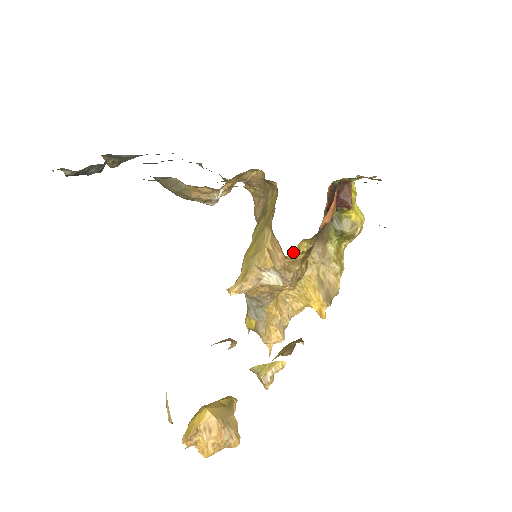
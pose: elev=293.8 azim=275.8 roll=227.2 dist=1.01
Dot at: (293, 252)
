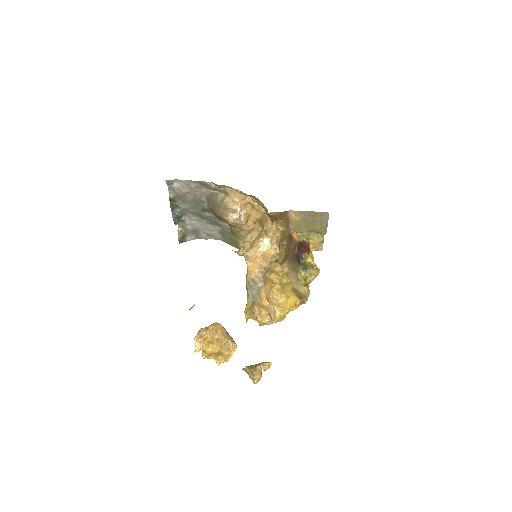
Dot at: occluded
